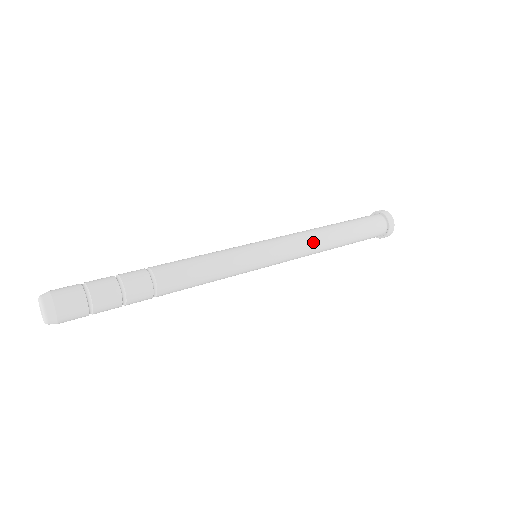
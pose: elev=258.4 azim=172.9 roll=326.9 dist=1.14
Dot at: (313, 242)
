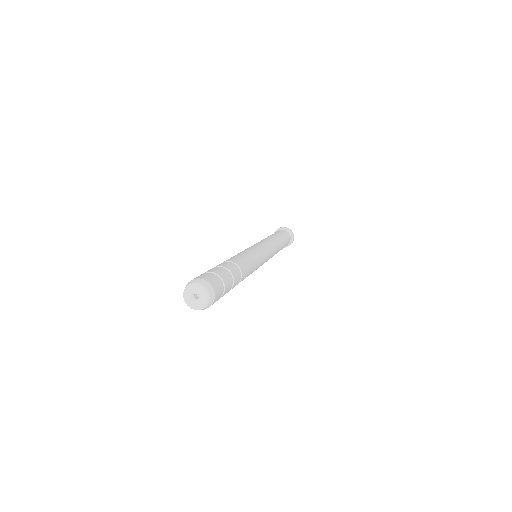
Dot at: (271, 240)
